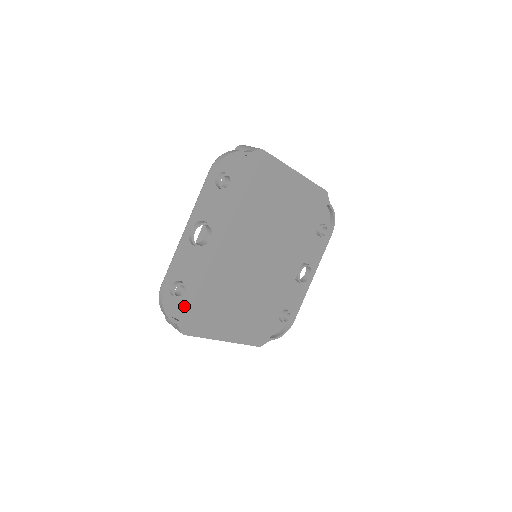
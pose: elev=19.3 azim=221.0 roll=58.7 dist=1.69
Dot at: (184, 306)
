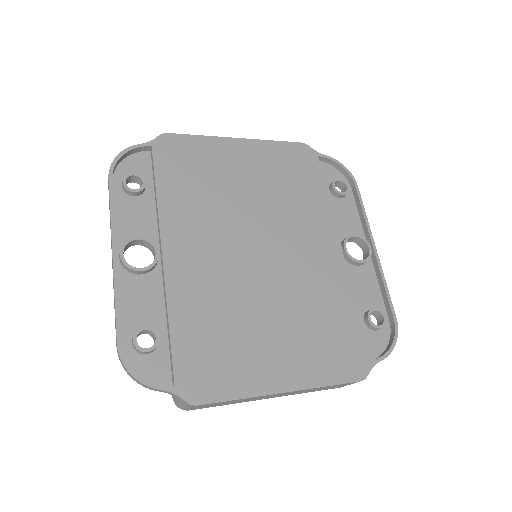
Dot at: (171, 361)
